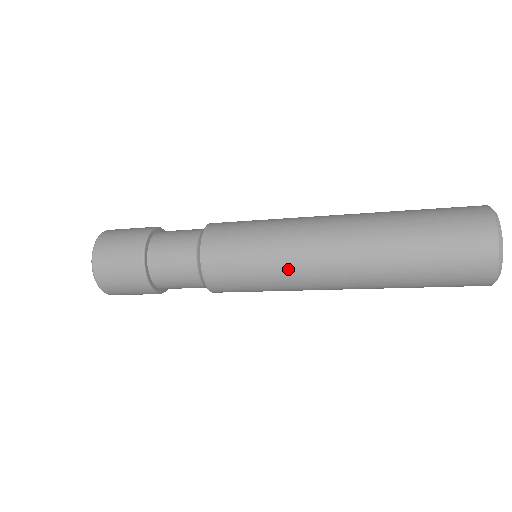
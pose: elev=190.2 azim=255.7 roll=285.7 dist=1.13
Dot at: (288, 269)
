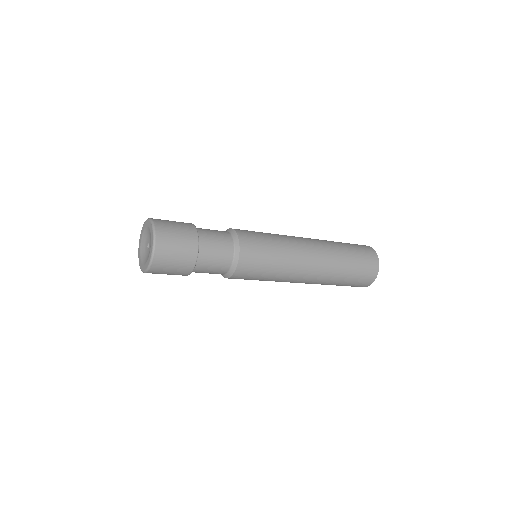
Dot at: (290, 264)
